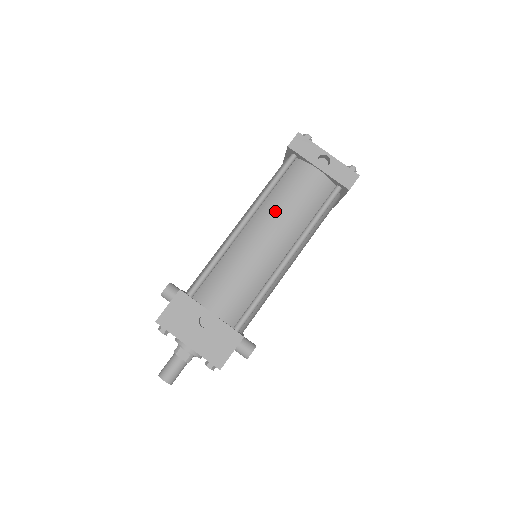
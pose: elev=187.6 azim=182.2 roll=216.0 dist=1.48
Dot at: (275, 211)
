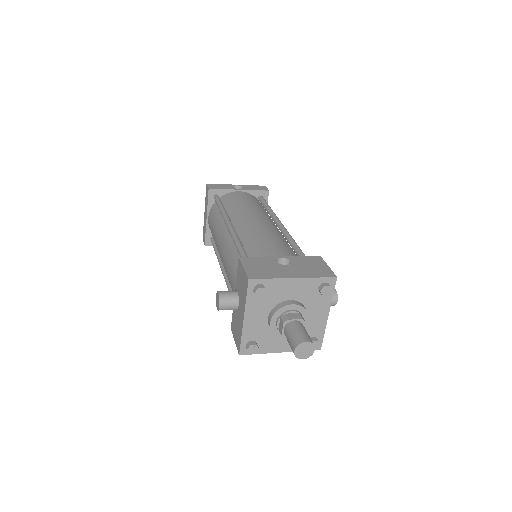
Dot at: (242, 210)
